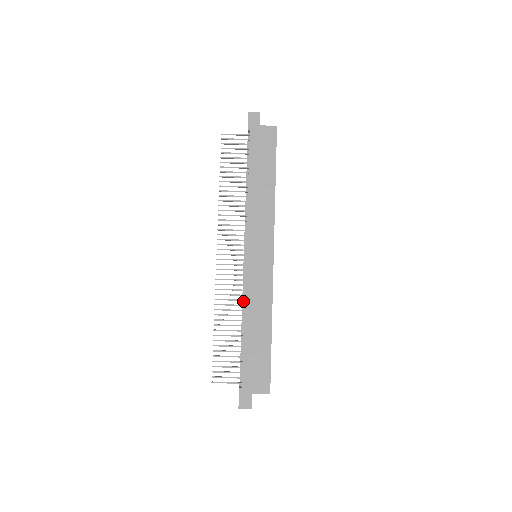
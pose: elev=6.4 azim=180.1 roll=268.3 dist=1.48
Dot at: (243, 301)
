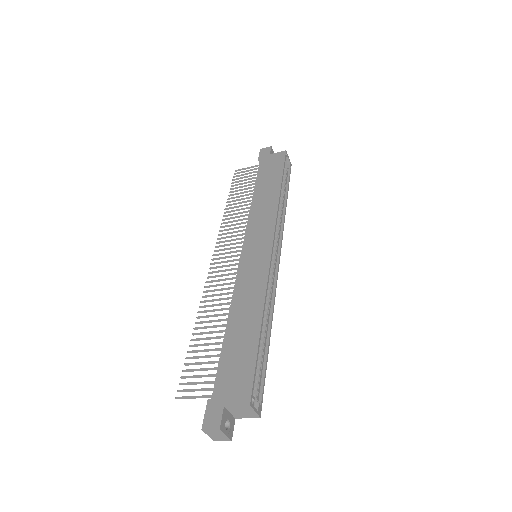
Dot at: occluded
